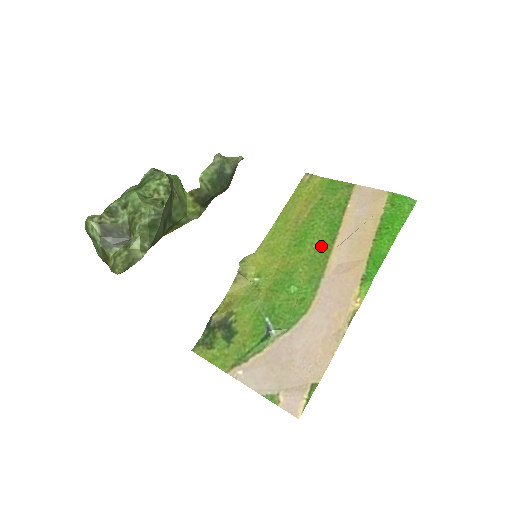
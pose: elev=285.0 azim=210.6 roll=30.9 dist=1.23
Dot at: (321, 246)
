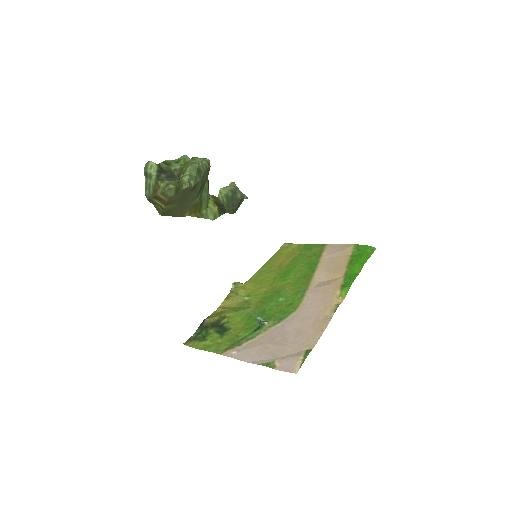
Dot at: (303, 275)
